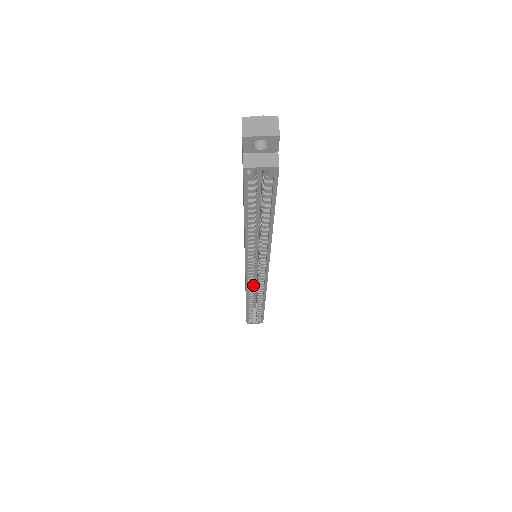
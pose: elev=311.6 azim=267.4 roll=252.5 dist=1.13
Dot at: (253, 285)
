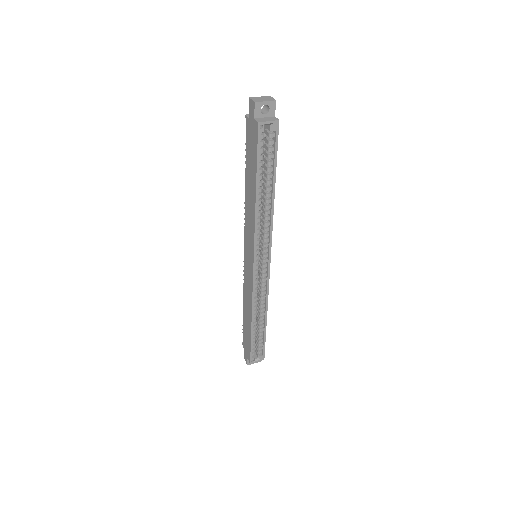
Dot at: (257, 288)
